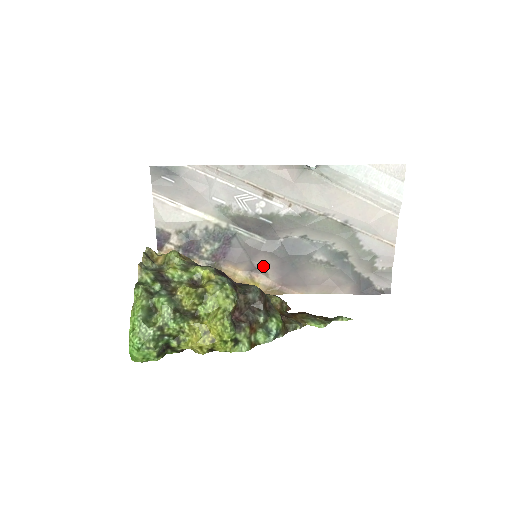
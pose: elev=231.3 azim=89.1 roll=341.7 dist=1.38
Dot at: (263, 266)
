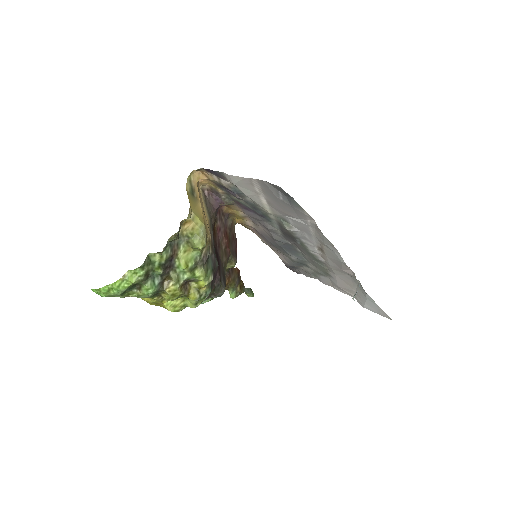
Dot at: (260, 226)
